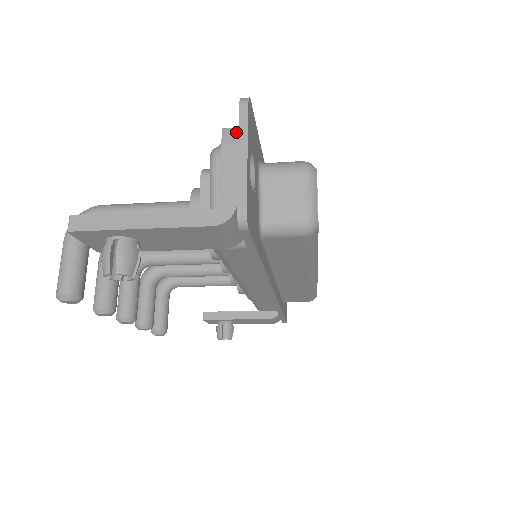
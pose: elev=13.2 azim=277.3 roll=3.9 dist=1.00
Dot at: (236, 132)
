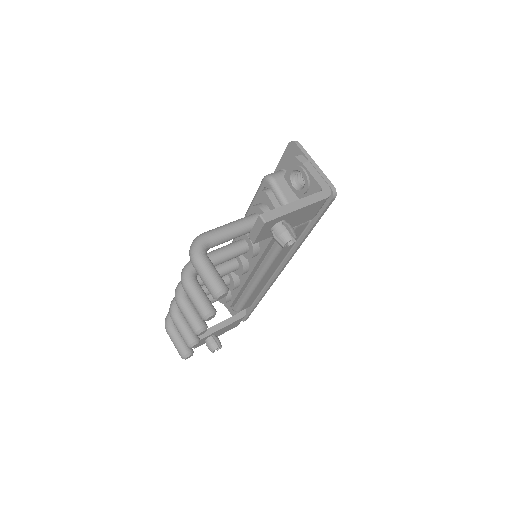
Dot at: (303, 156)
